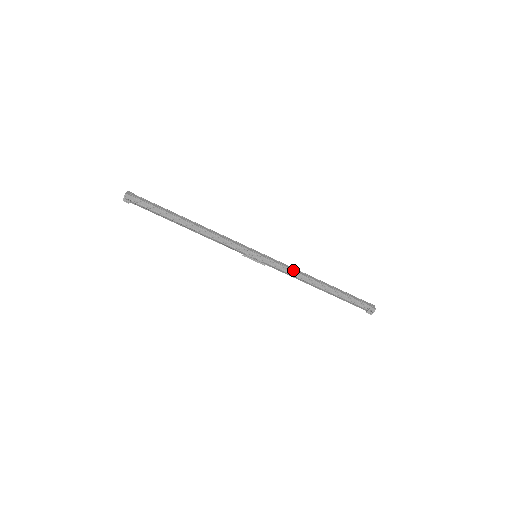
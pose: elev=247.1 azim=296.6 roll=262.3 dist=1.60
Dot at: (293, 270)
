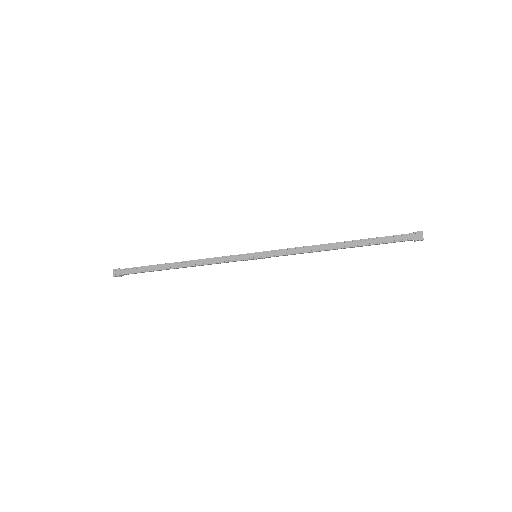
Dot at: (300, 253)
